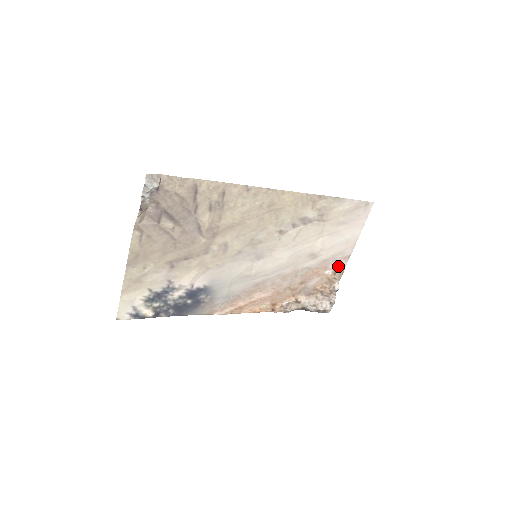
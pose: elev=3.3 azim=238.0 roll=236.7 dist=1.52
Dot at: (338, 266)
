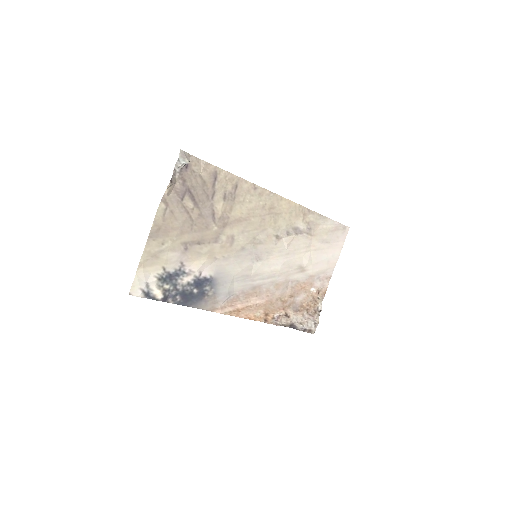
Dot at: (321, 286)
